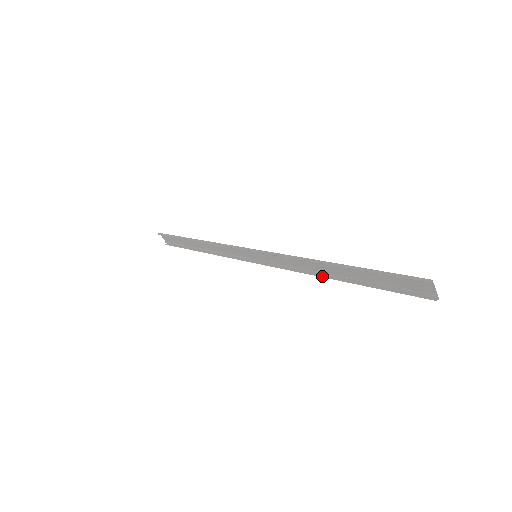
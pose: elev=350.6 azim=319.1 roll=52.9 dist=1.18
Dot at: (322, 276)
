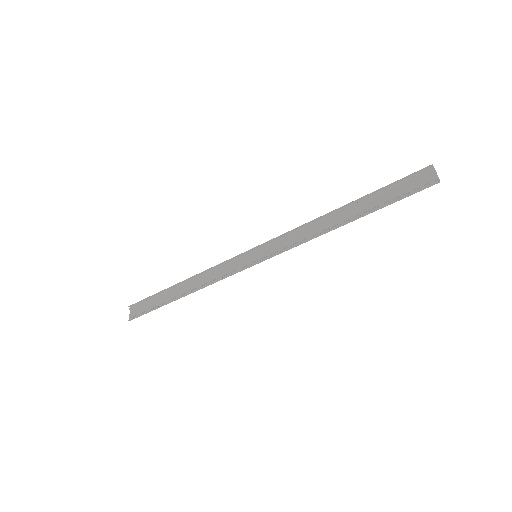
Dot at: (329, 229)
